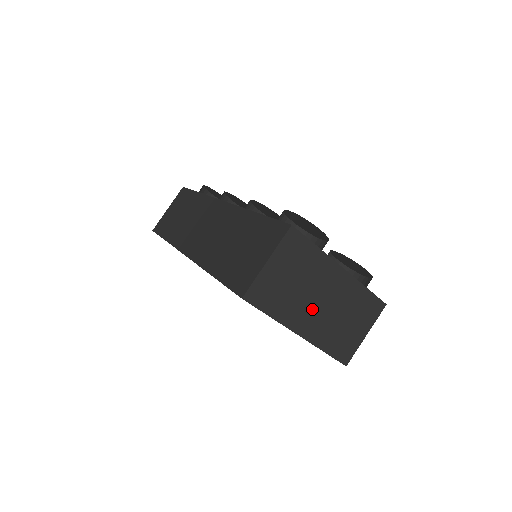
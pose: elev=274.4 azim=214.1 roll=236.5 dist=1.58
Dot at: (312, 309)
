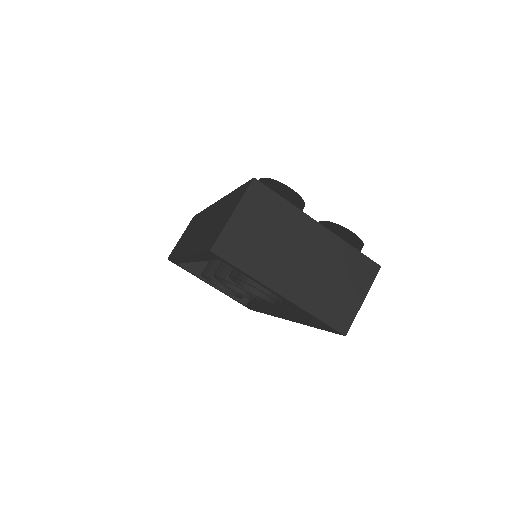
Dot at: (292, 267)
